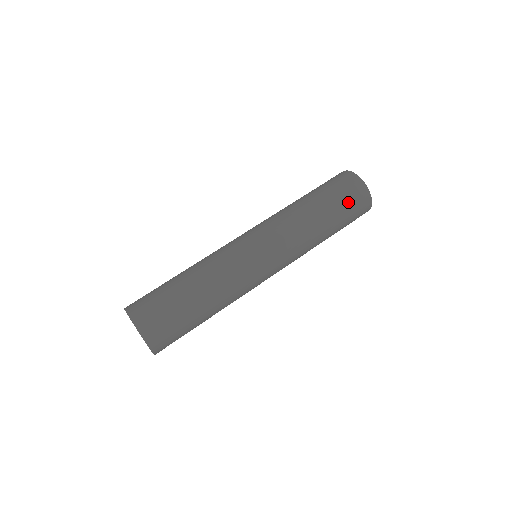
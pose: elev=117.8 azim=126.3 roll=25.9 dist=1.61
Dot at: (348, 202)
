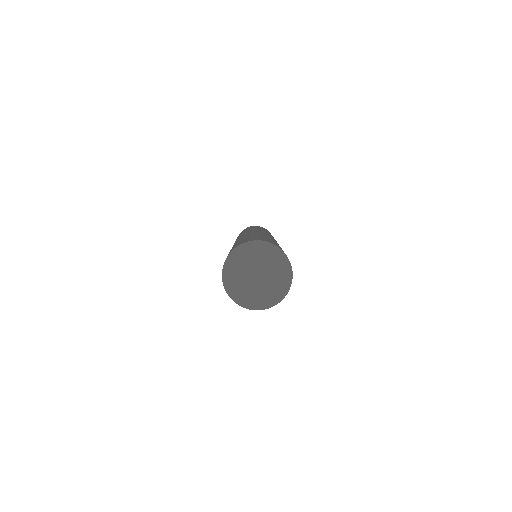
Dot at: occluded
